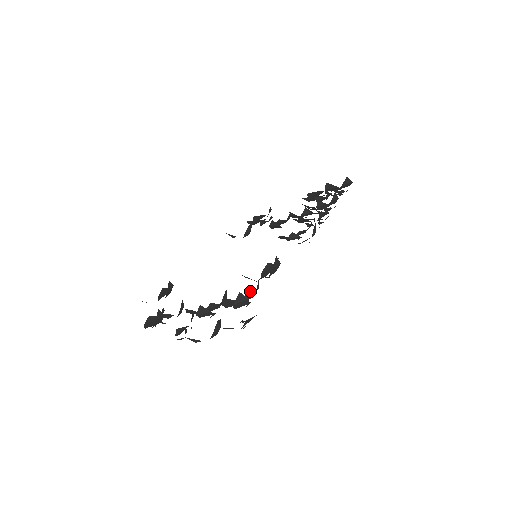
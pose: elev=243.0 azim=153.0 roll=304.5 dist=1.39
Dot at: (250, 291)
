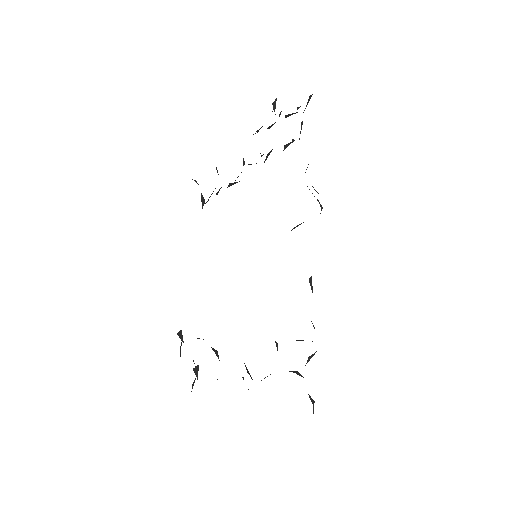
Dot at: occluded
